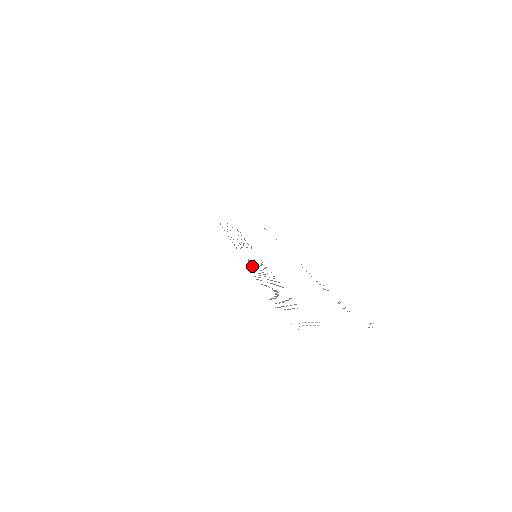
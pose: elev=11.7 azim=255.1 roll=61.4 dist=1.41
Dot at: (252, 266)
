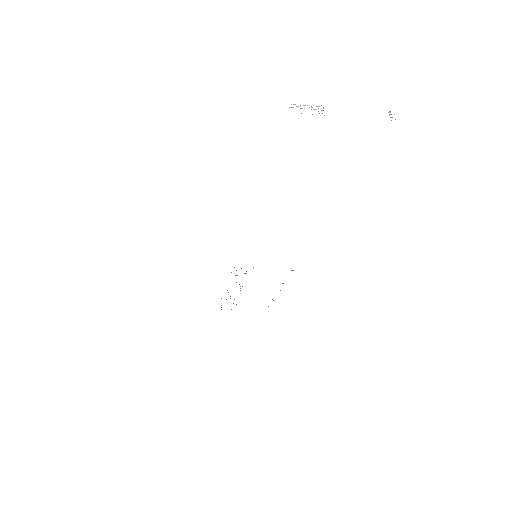
Dot at: occluded
